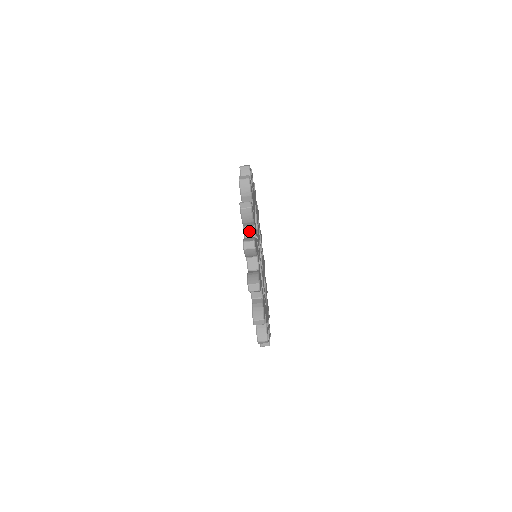
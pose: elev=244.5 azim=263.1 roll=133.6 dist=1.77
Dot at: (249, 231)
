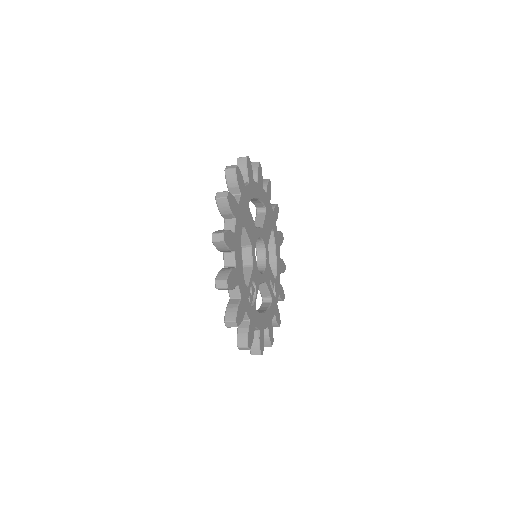
Dot at: occluded
